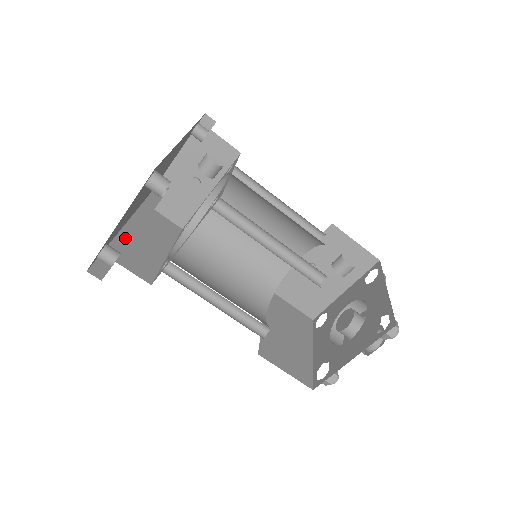
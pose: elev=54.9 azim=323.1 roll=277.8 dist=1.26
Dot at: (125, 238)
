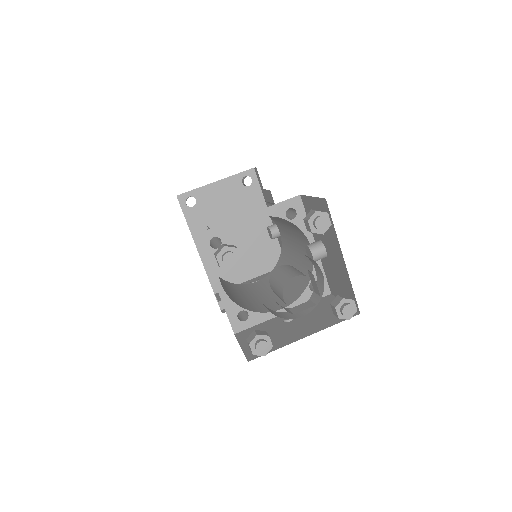
Dot at: occluded
